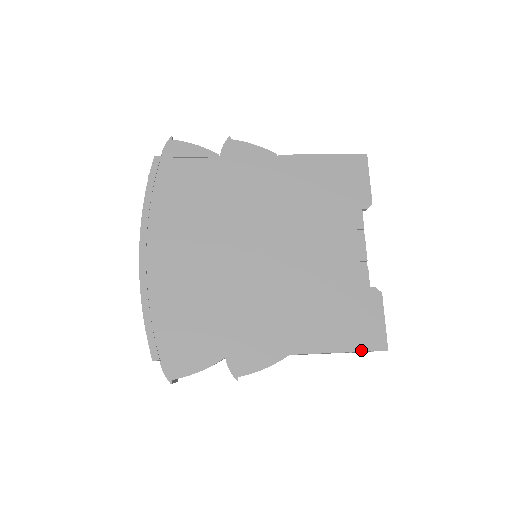
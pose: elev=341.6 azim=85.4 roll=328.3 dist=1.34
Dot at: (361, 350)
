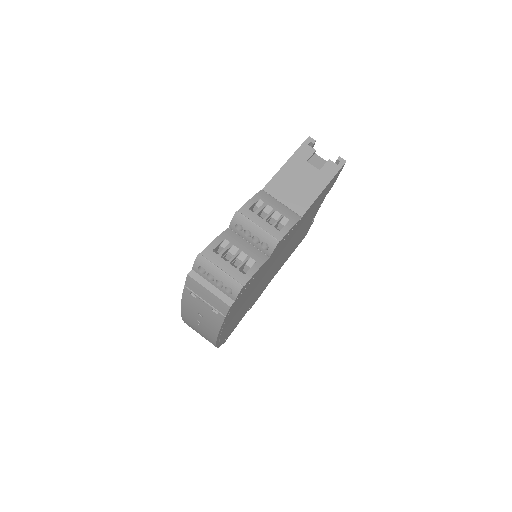
Dot at: occluded
